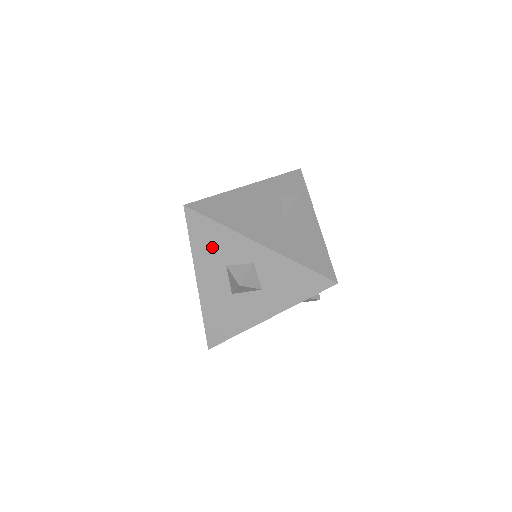
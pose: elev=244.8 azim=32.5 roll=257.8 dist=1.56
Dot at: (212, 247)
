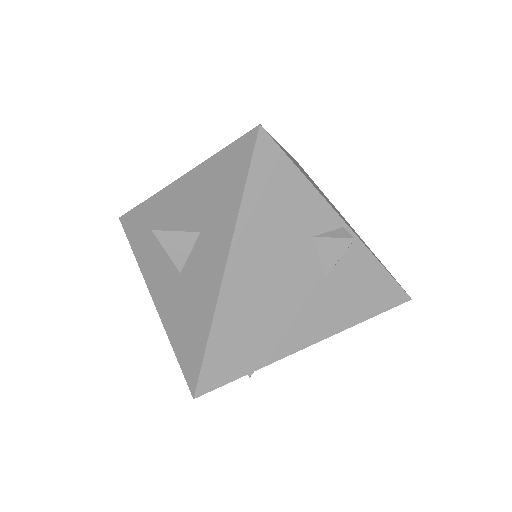
Dot at: (147, 235)
